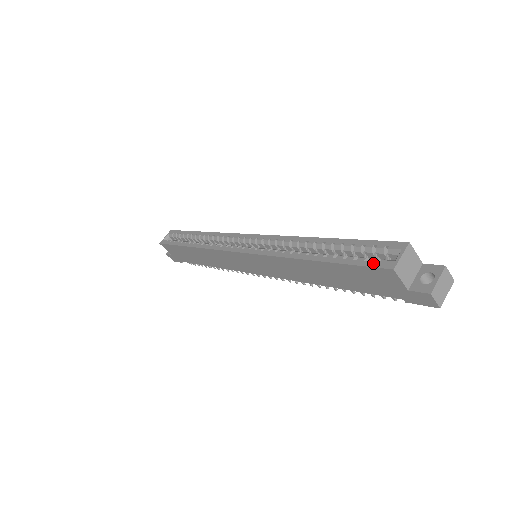
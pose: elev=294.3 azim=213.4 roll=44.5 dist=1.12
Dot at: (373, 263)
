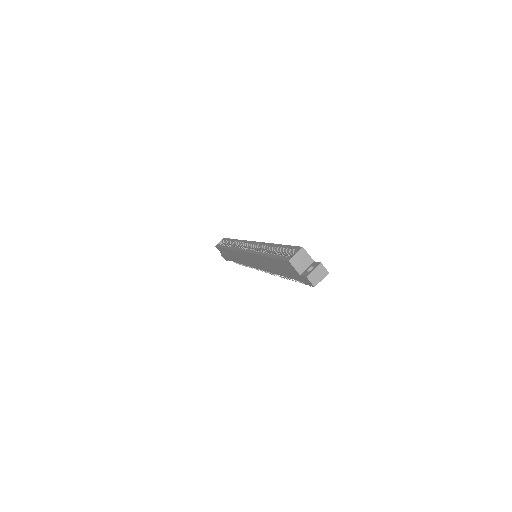
Dot at: (284, 257)
